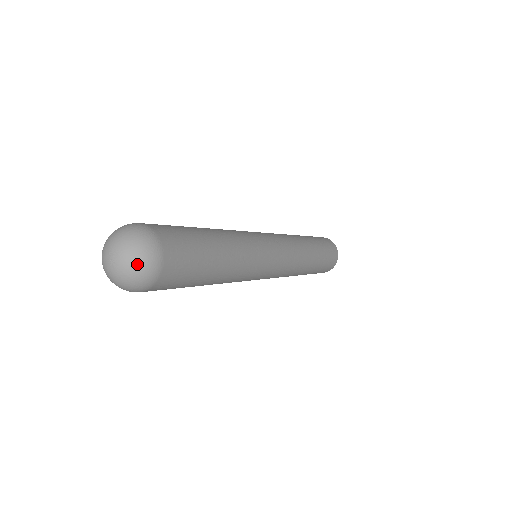
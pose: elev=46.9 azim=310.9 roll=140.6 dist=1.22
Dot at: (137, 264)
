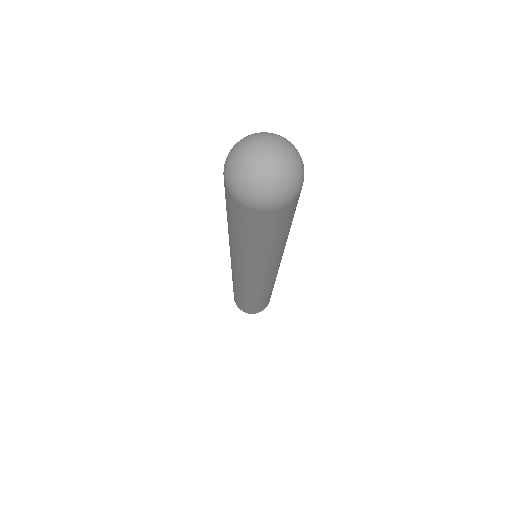
Dot at: (287, 179)
